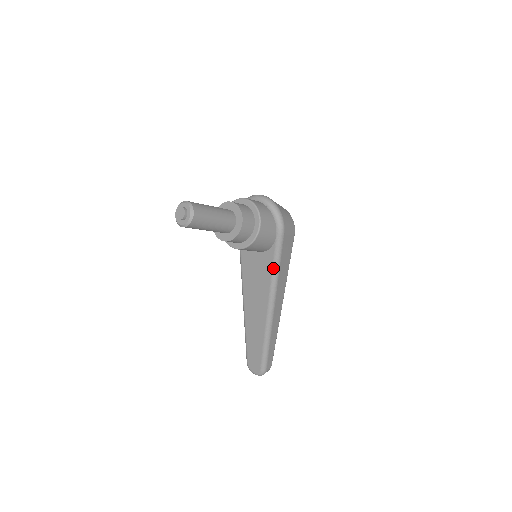
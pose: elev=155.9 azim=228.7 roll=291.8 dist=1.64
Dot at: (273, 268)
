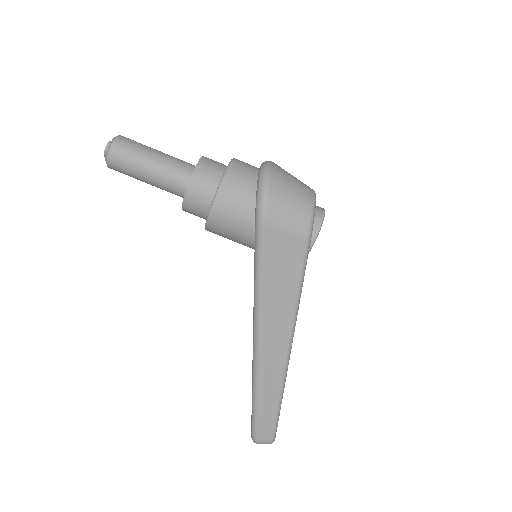
Dot at: (254, 278)
